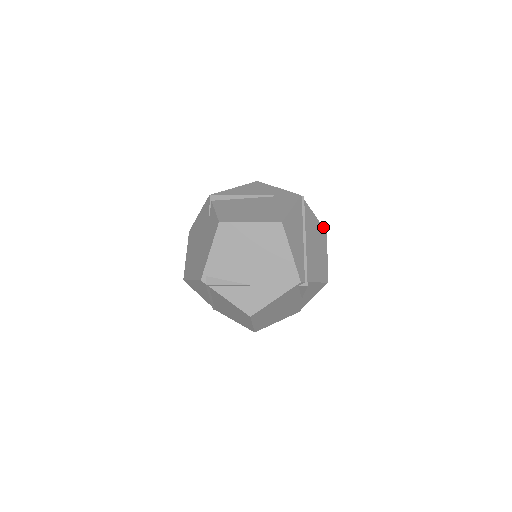
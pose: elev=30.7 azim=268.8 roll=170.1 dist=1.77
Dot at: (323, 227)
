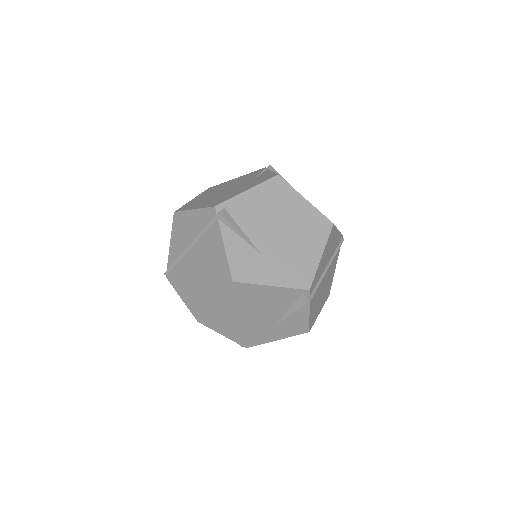
Dot at: occluded
